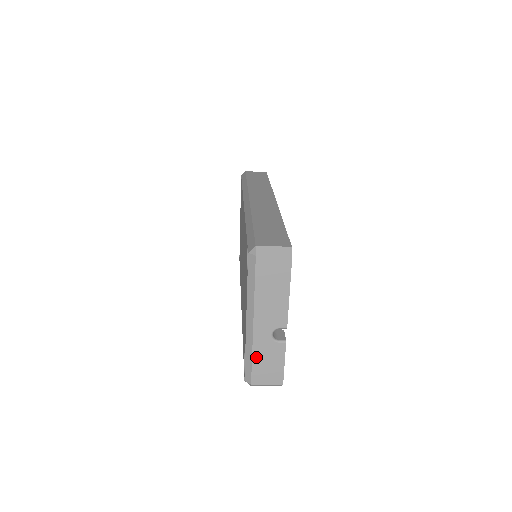
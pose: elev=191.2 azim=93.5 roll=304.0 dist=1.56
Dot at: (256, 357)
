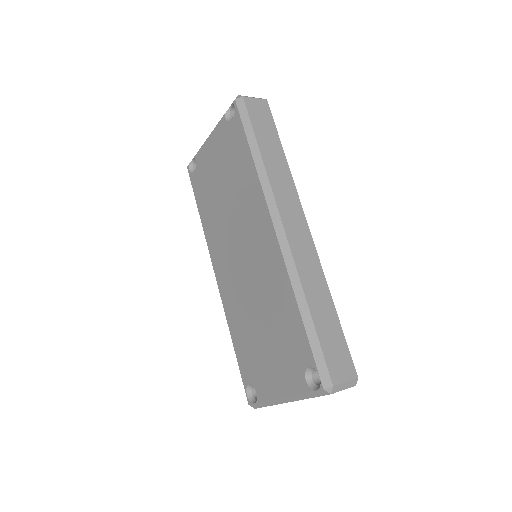
Dot at: (272, 405)
